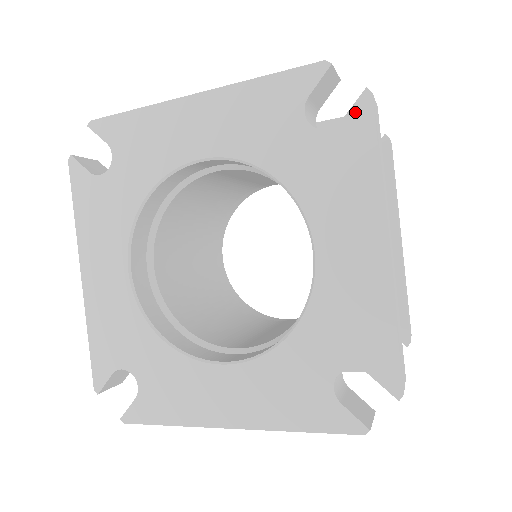
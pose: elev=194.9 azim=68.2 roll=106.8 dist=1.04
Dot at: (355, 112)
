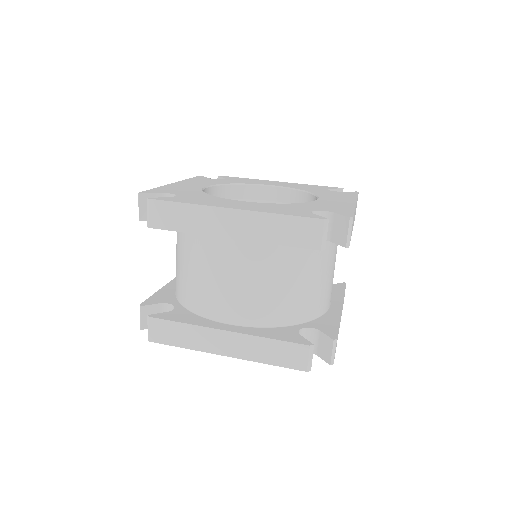
Dot at: (324, 358)
